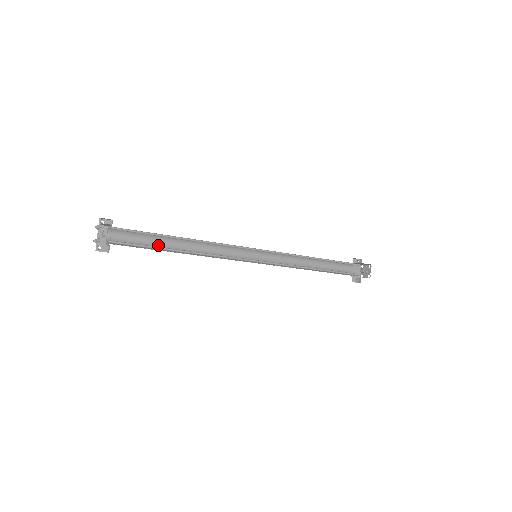
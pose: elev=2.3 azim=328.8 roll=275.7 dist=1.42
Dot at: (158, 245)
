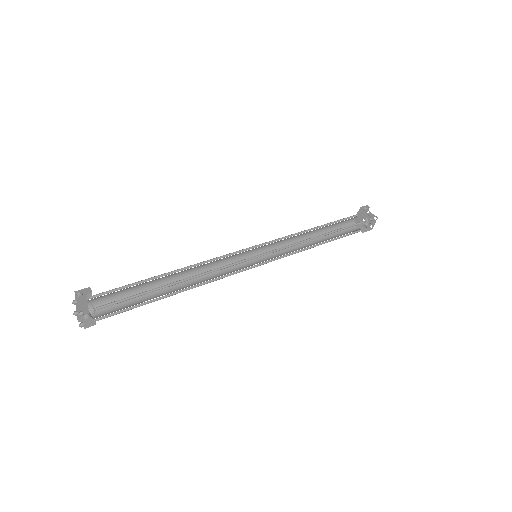
Dot at: (147, 286)
